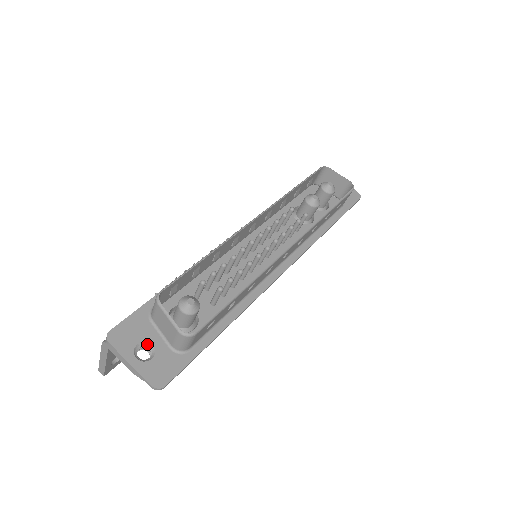
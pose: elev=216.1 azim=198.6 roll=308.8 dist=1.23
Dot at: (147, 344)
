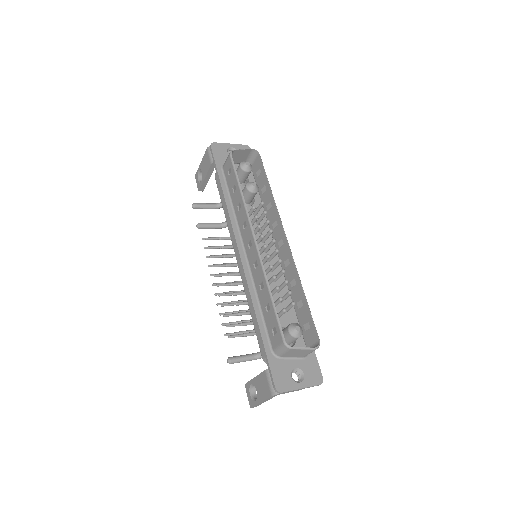
Dot at: (293, 371)
